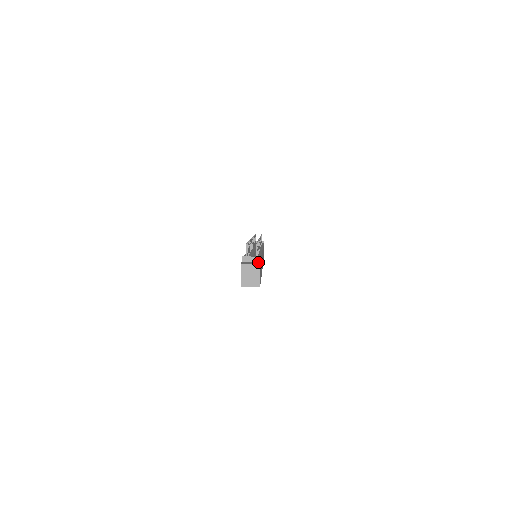
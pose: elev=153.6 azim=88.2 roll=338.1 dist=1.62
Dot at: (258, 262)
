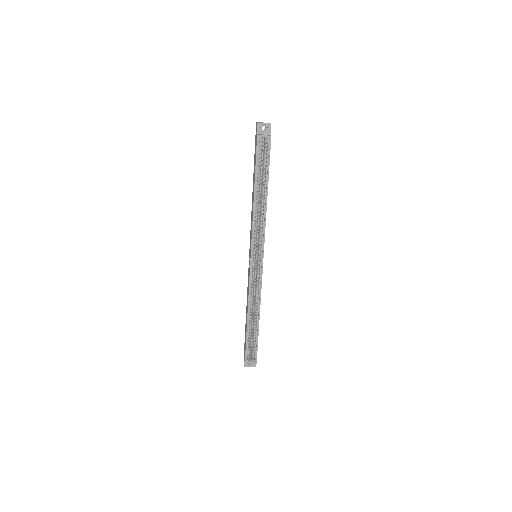
Dot at: occluded
